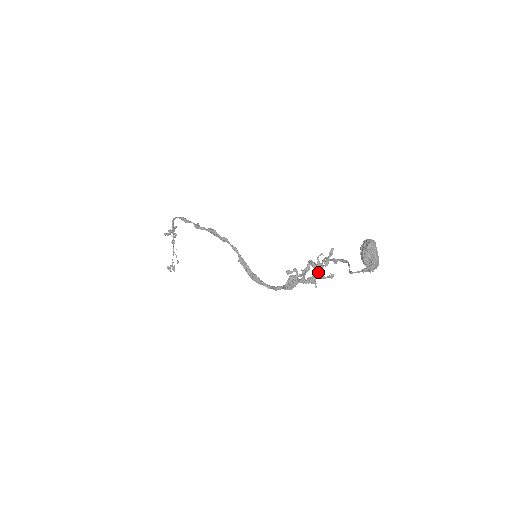
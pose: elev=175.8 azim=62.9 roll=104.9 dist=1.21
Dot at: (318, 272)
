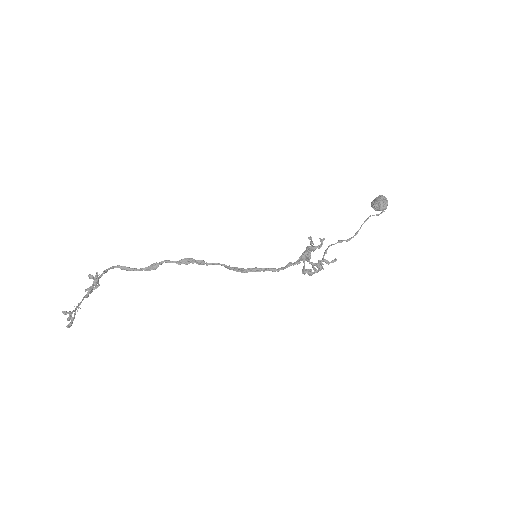
Dot at: (323, 259)
